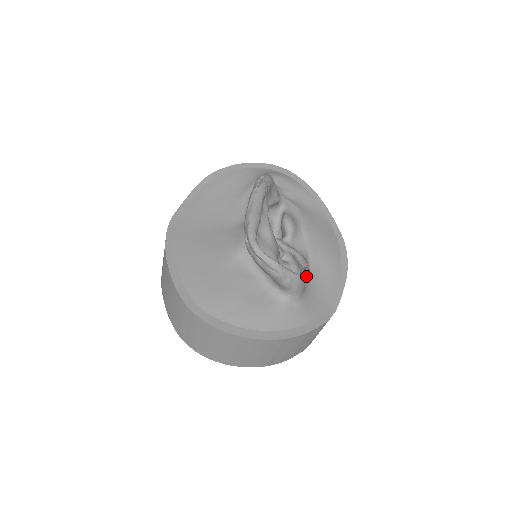
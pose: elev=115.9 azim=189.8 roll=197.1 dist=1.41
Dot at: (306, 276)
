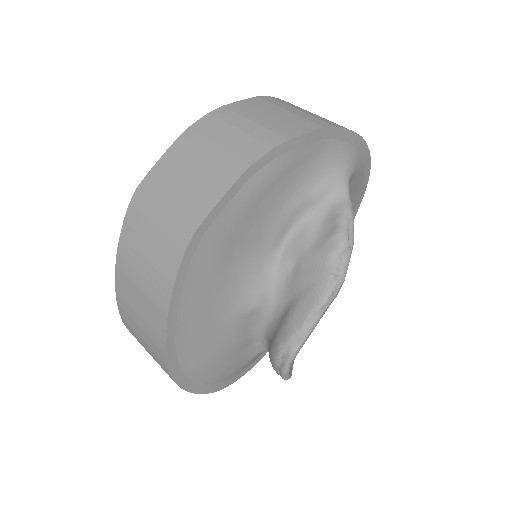
Dot at: occluded
